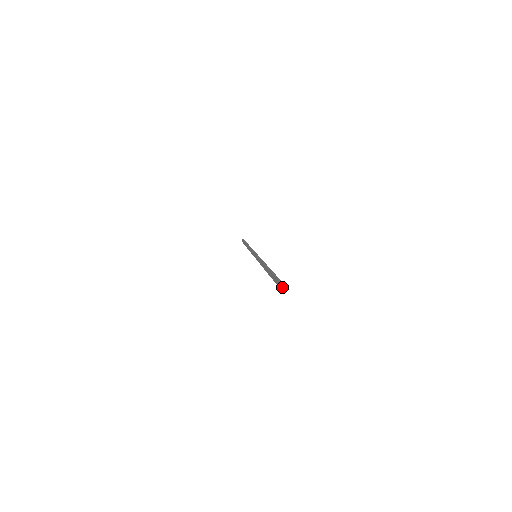
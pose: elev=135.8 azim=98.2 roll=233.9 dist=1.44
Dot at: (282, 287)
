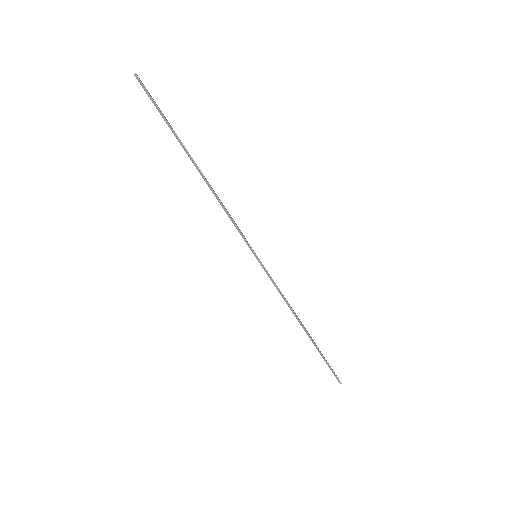
Dot at: occluded
